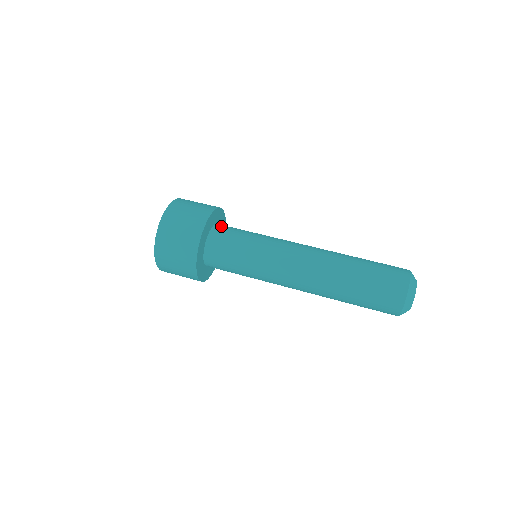
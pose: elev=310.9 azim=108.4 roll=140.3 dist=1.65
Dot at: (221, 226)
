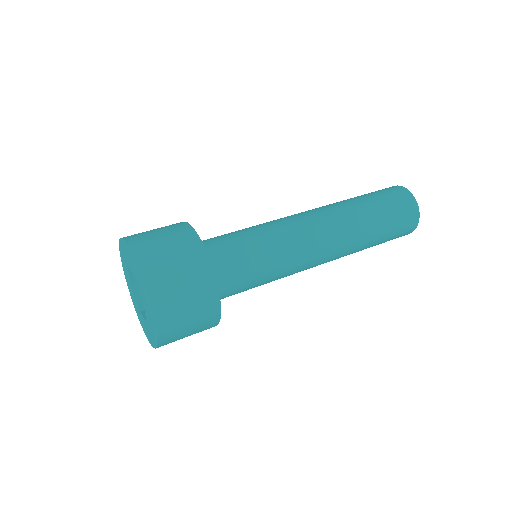
Dot at: (204, 244)
